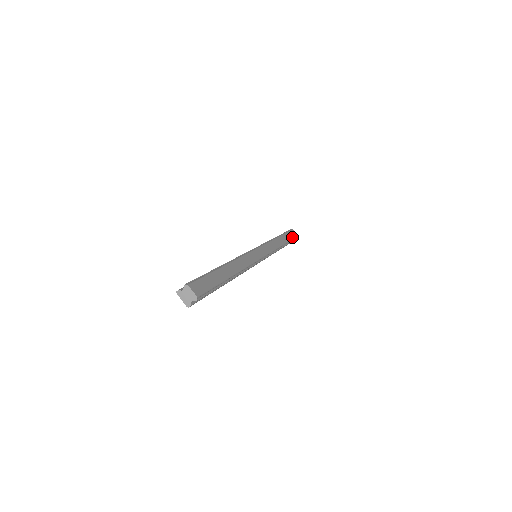
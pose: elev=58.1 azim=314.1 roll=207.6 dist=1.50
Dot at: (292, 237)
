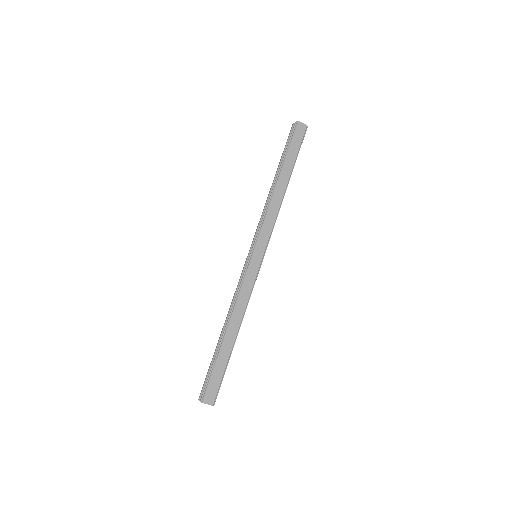
Dot at: (298, 146)
